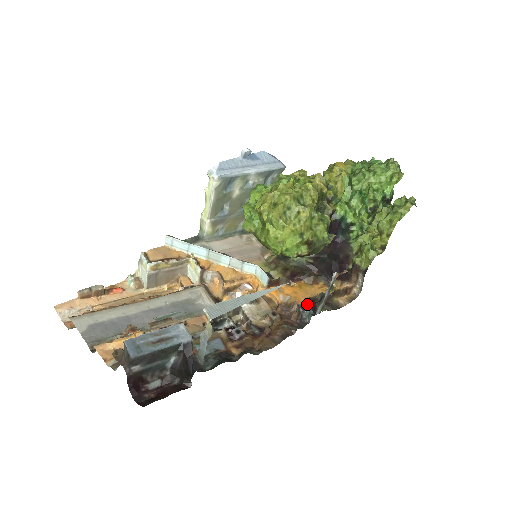
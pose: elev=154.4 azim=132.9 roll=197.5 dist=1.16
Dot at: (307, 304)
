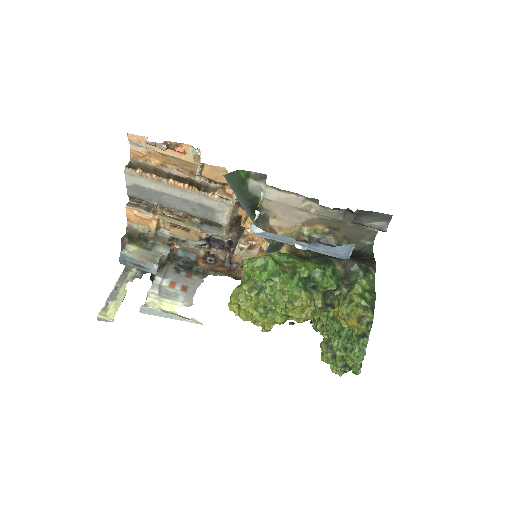
Dot at: occluded
